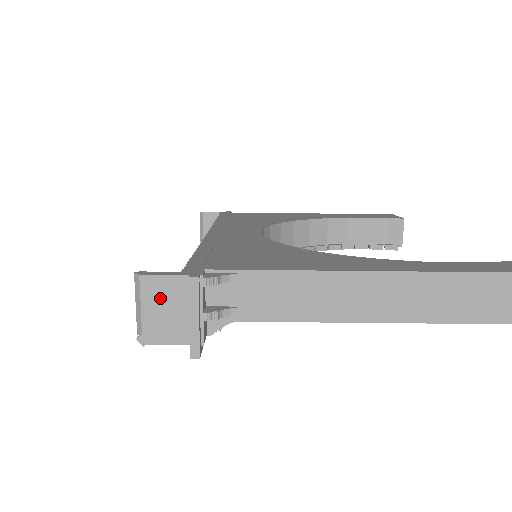
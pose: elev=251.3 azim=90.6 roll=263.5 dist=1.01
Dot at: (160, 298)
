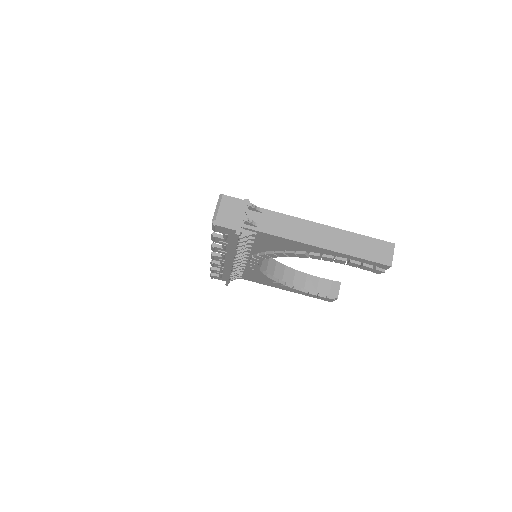
Dot at: (229, 206)
